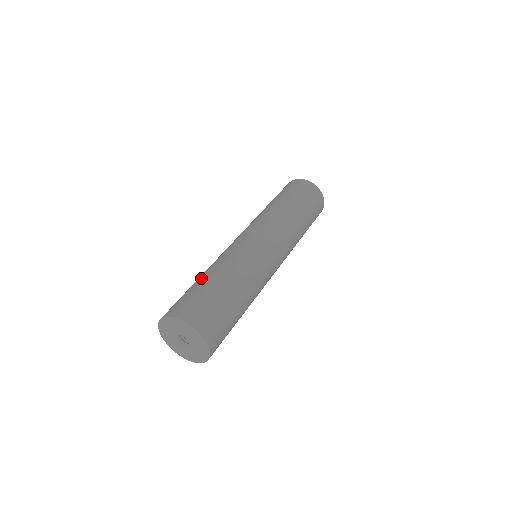
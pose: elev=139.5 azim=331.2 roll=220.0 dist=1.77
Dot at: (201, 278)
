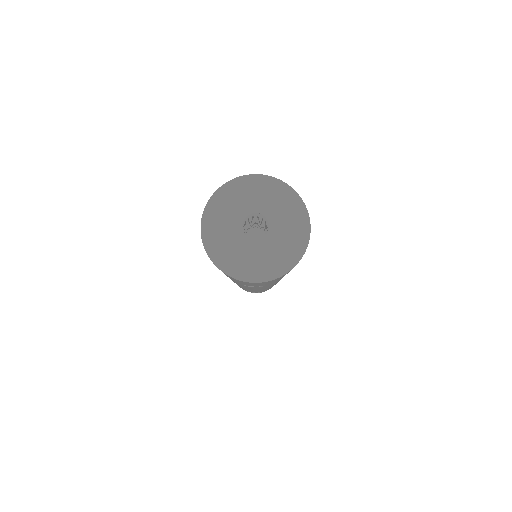
Dot at: occluded
